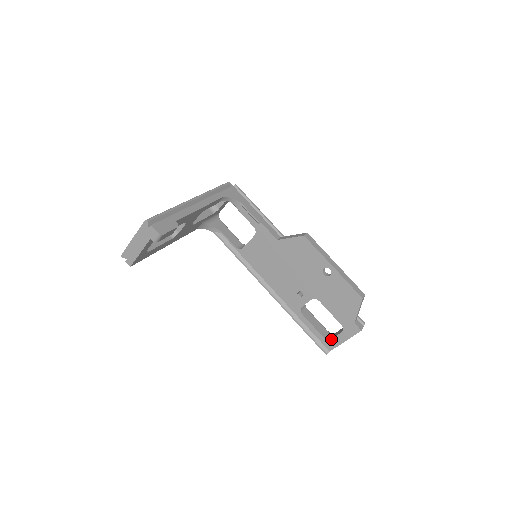
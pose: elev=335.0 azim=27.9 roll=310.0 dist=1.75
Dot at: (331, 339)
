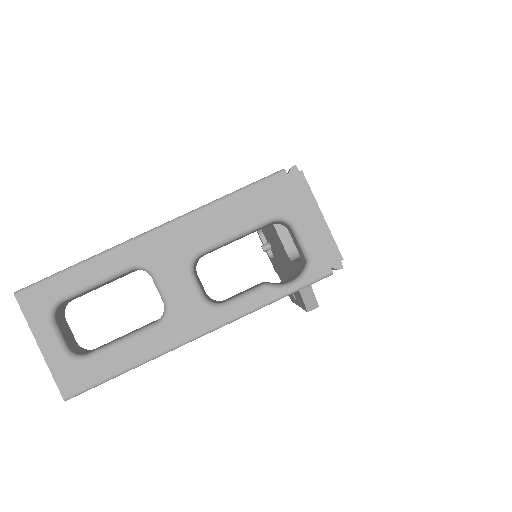
Dot at: (260, 237)
